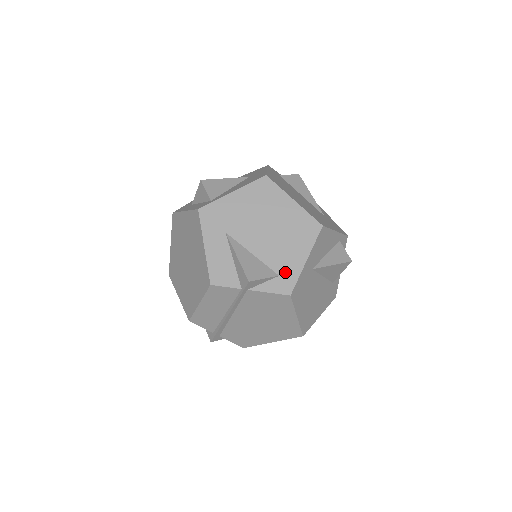
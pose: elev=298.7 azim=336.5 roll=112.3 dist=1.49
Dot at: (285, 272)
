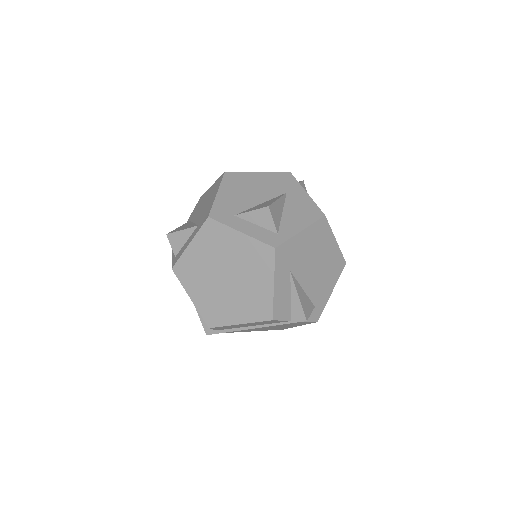
Dot at: (319, 303)
